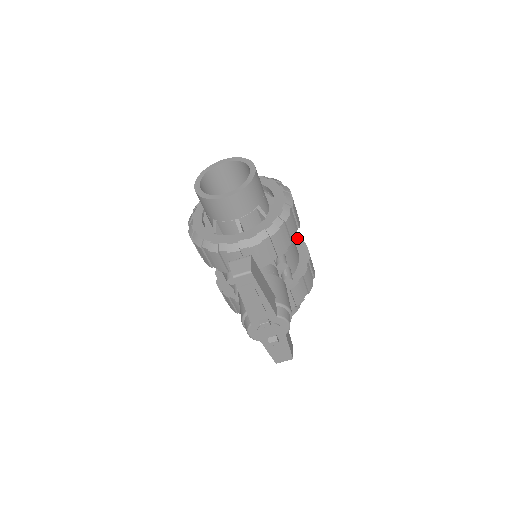
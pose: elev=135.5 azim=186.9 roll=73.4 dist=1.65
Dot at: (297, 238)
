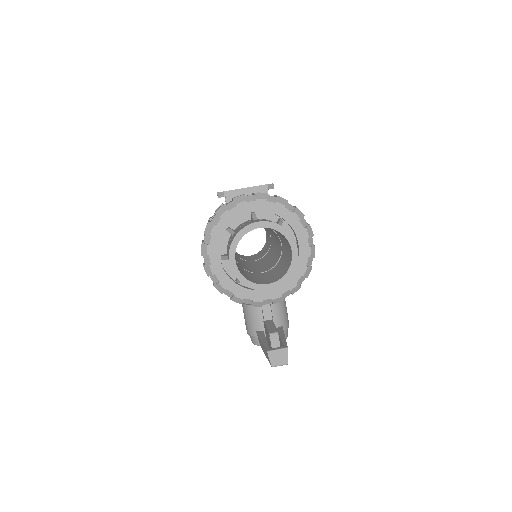
Dot at: occluded
